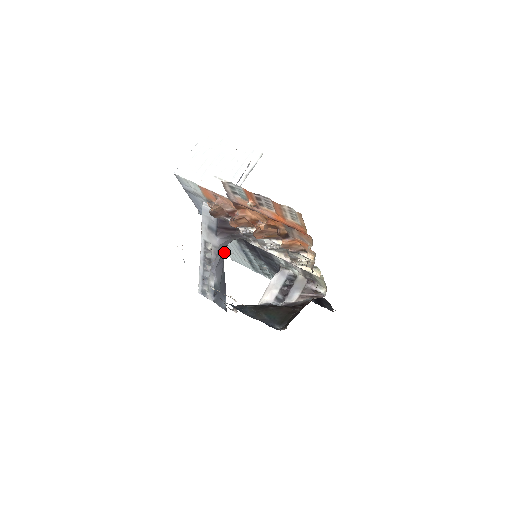
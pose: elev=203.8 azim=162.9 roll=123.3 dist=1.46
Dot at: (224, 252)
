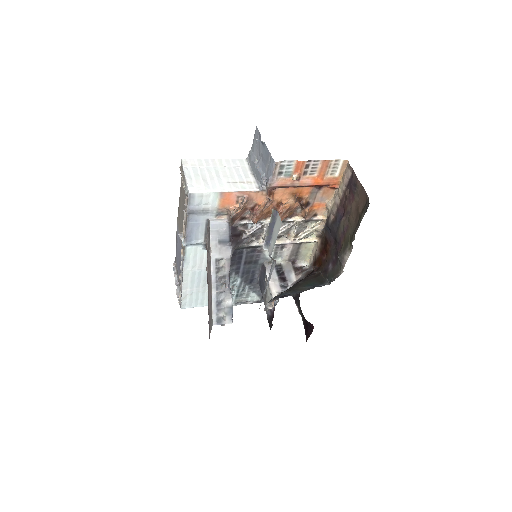
Dot at: occluded
